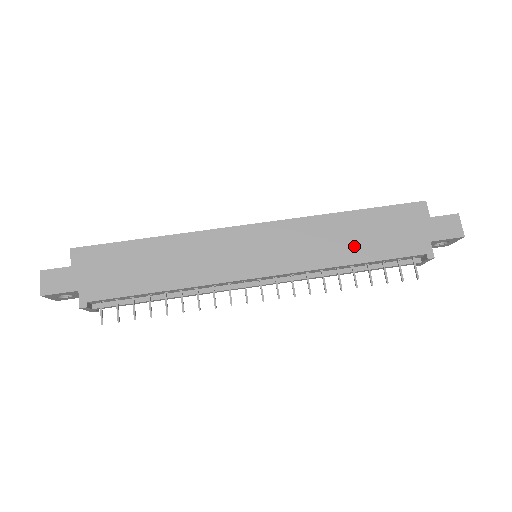
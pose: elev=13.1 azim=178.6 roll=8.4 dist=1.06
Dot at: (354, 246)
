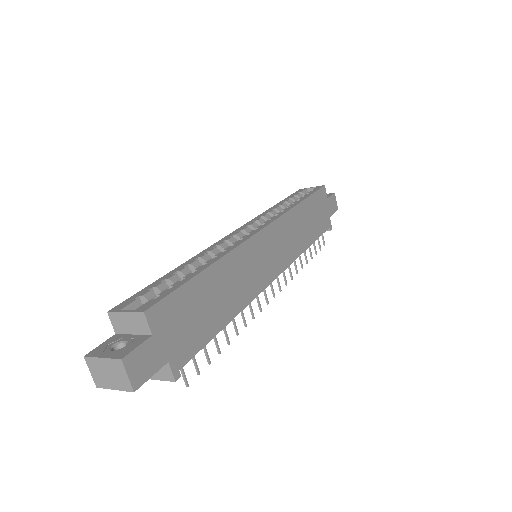
Dot at: (308, 231)
